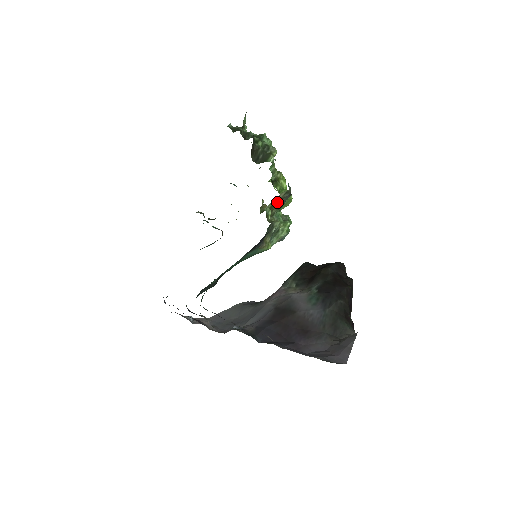
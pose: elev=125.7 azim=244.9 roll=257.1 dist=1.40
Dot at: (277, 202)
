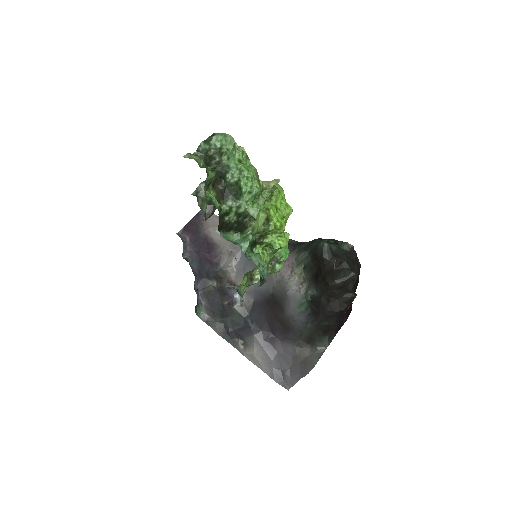
Dot at: occluded
